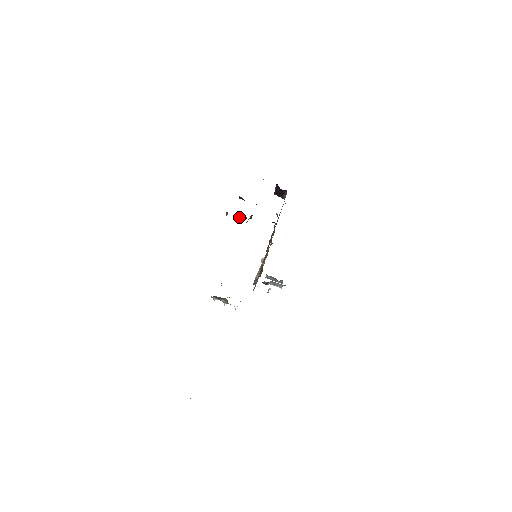
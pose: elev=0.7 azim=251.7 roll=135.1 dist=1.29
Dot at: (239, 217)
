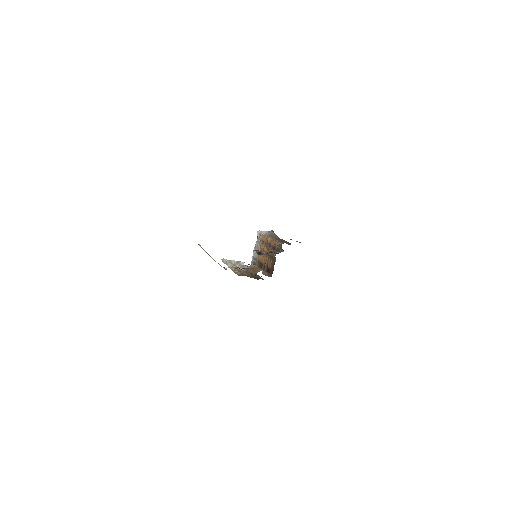
Dot at: occluded
